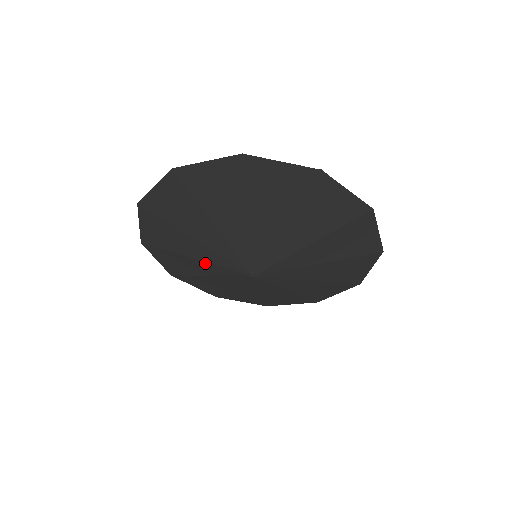
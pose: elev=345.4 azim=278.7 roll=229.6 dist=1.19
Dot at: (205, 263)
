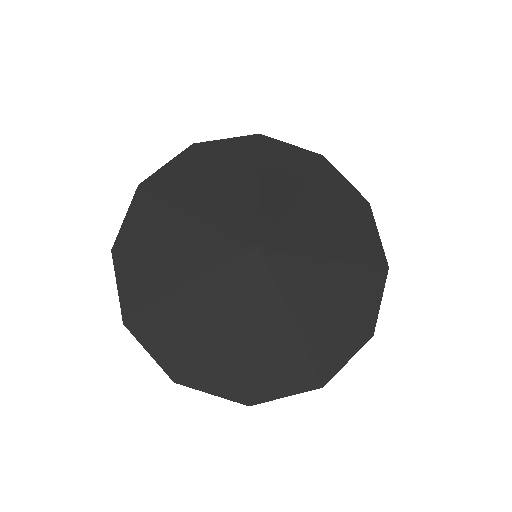
Dot at: (196, 253)
